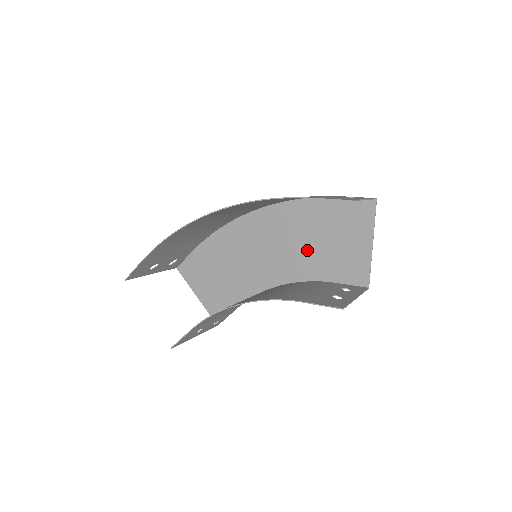
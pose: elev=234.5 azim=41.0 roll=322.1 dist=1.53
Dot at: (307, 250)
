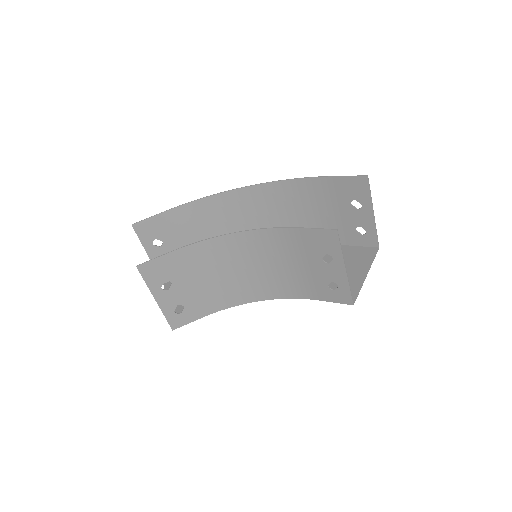
Dot at: occluded
